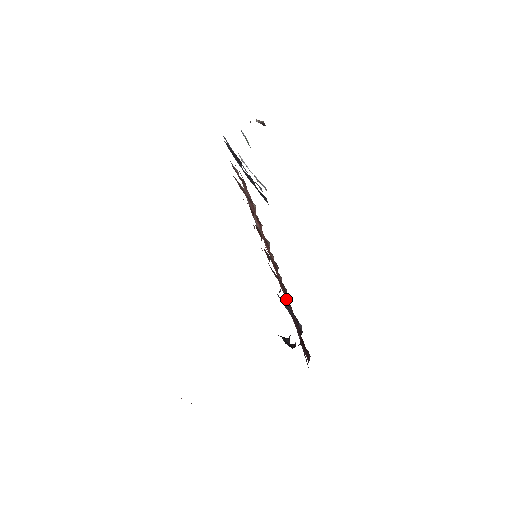
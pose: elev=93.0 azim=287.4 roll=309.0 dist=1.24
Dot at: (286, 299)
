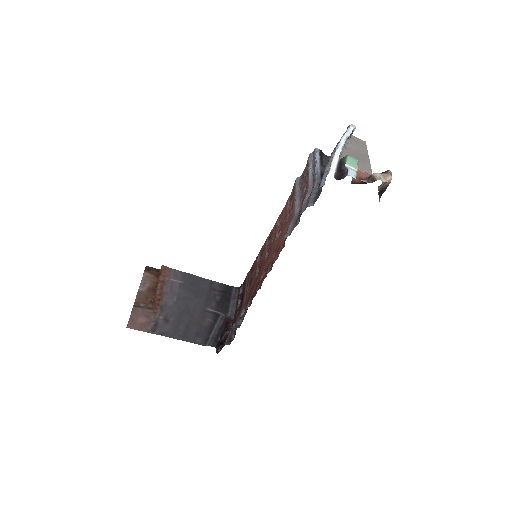
Dot at: (256, 270)
